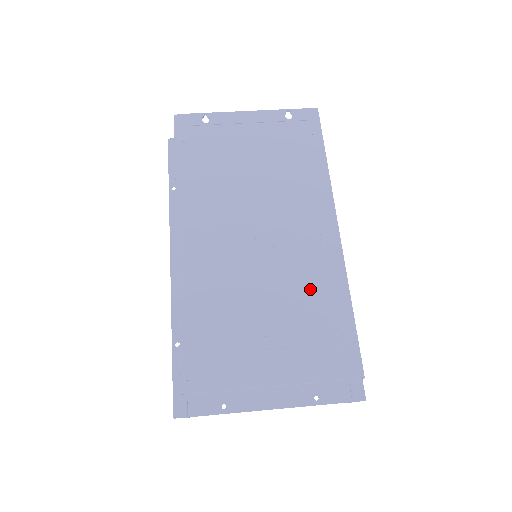
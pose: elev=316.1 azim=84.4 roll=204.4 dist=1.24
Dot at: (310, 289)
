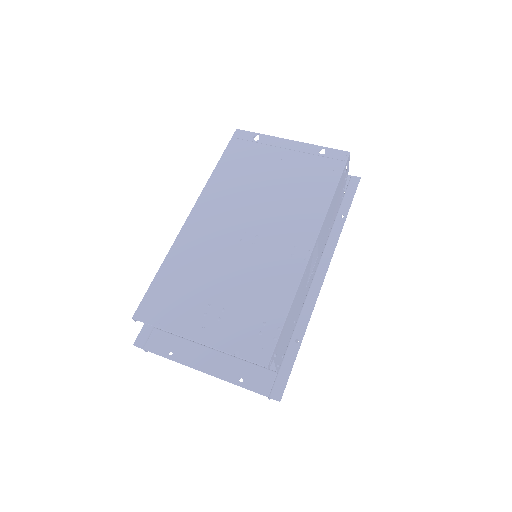
Dot at: (263, 284)
